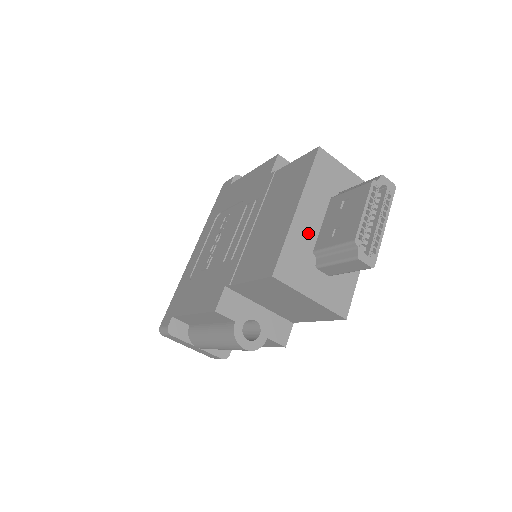
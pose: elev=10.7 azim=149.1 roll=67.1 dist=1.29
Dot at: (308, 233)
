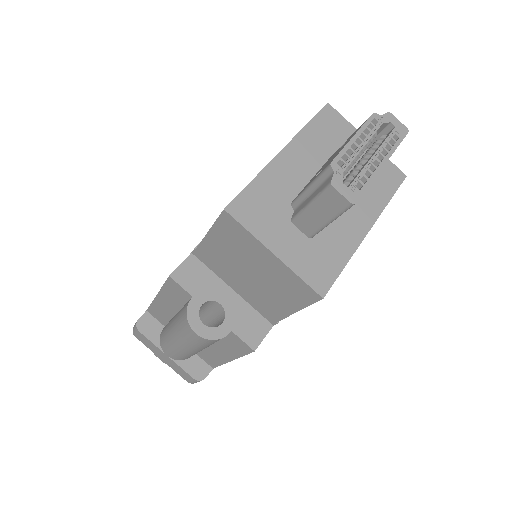
Dot at: (290, 181)
